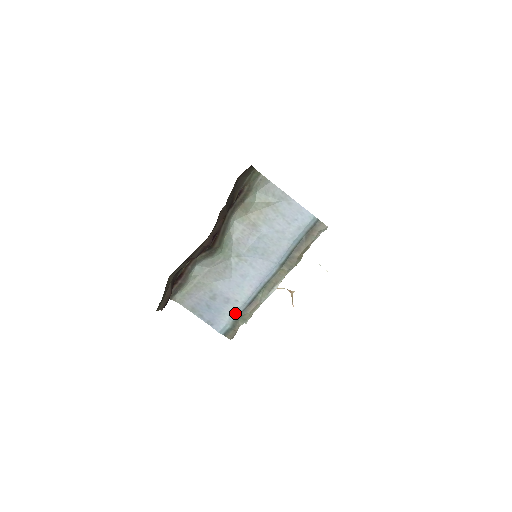
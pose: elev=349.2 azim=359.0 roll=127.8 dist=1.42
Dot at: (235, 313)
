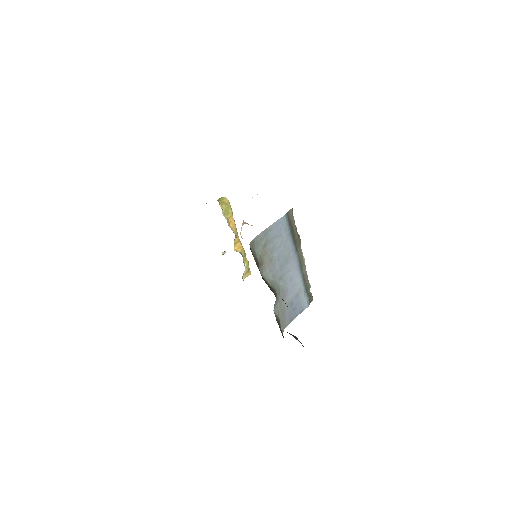
Dot at: (304, 292)
